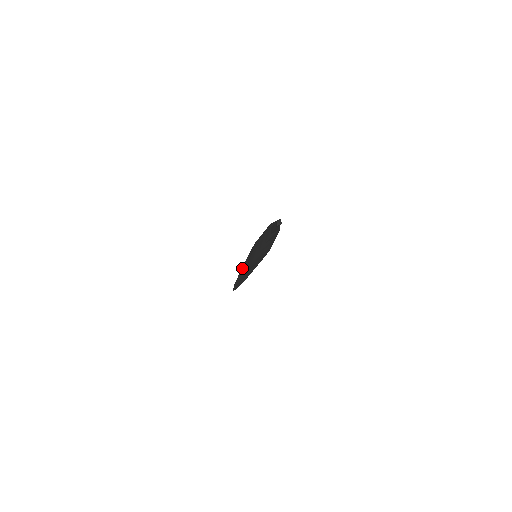
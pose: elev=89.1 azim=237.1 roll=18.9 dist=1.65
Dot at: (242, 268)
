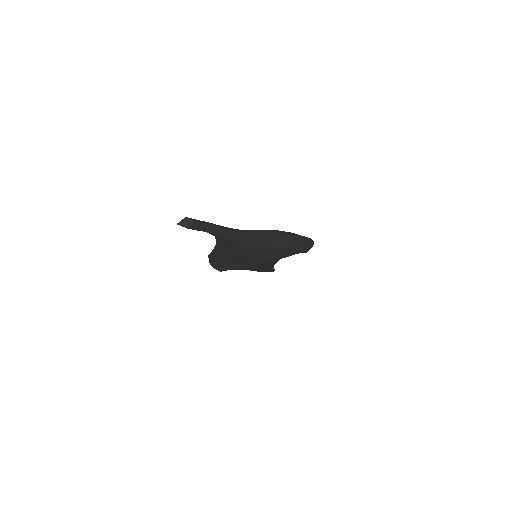
Dot at: occluded
